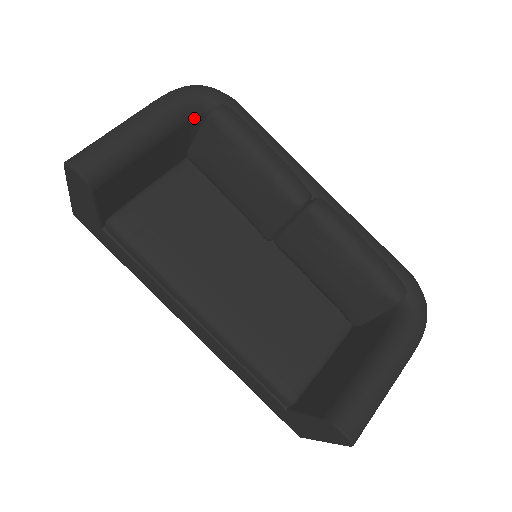
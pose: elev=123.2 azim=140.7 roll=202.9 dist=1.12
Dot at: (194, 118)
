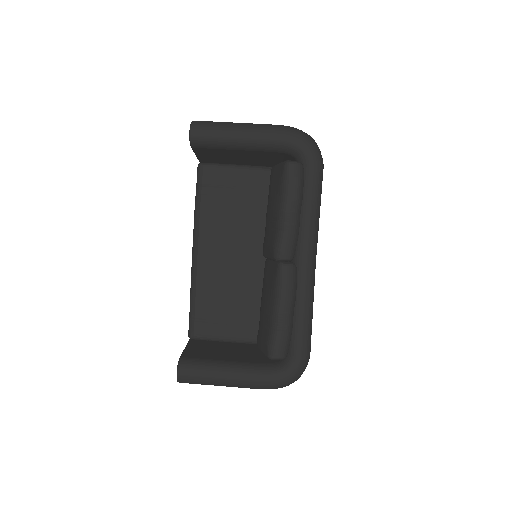
Dot at: (287, 153)
